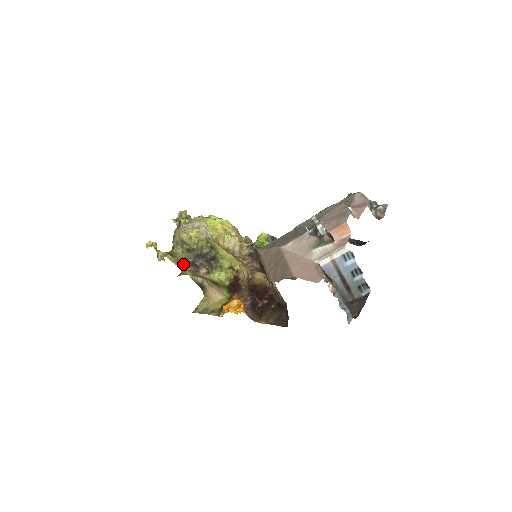
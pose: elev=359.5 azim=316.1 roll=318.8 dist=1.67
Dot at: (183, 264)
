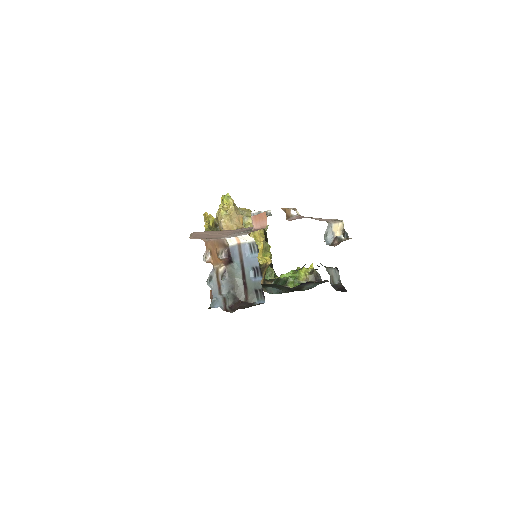
Dot at: occluded
